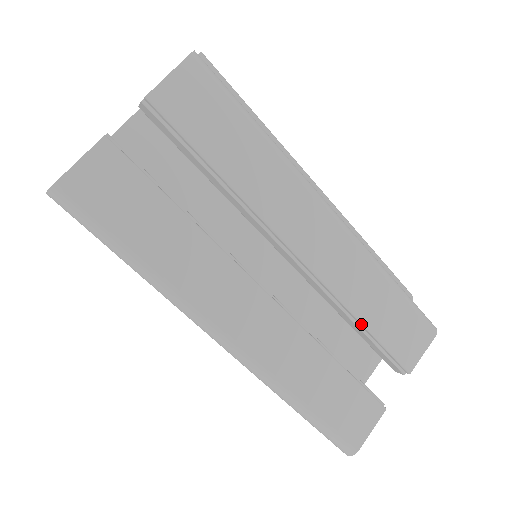
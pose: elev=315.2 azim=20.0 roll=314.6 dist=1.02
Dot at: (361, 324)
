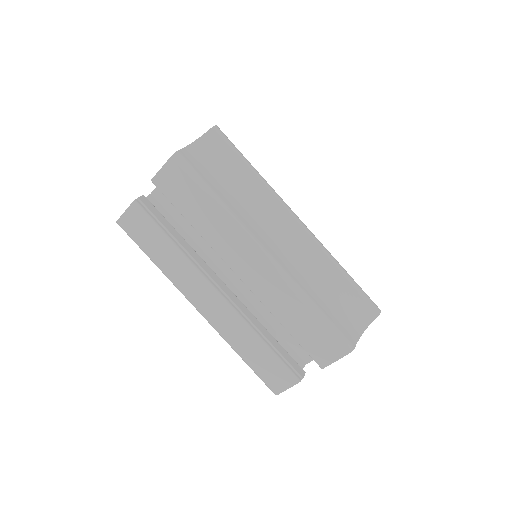
Dot at: (284, 327)
